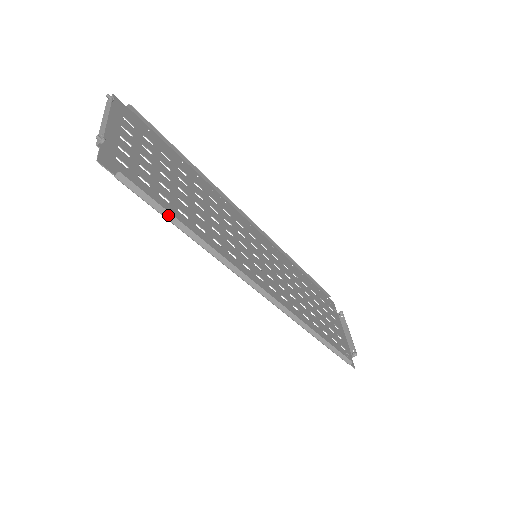
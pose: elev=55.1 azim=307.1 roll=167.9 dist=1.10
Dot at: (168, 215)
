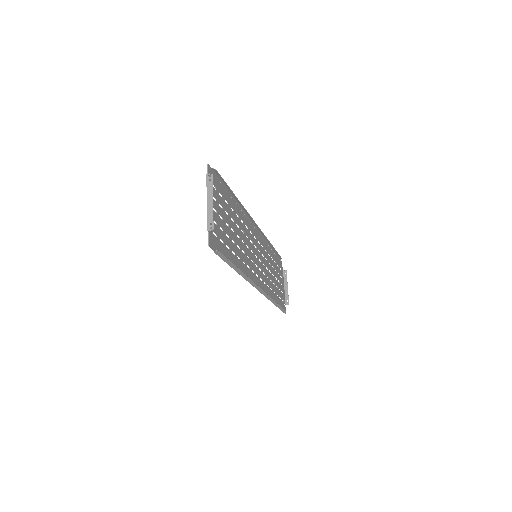
Dot at: (231, 264)
